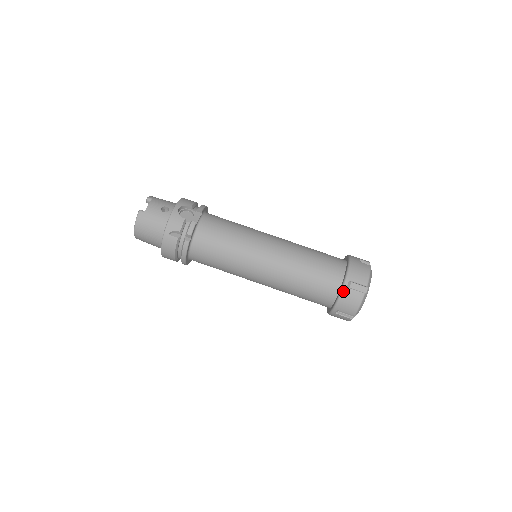
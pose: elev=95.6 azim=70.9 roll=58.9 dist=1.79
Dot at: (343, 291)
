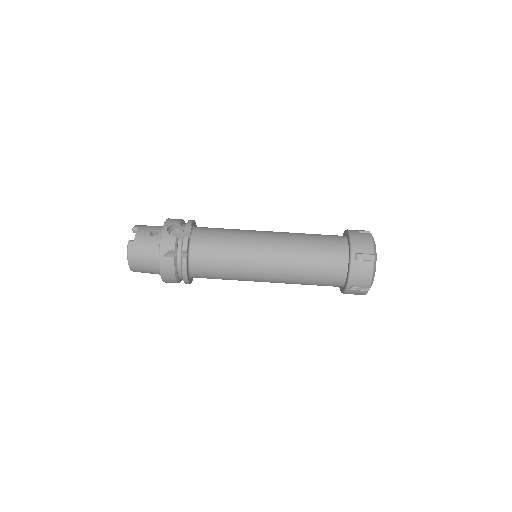
Dot at: (352, 265)
